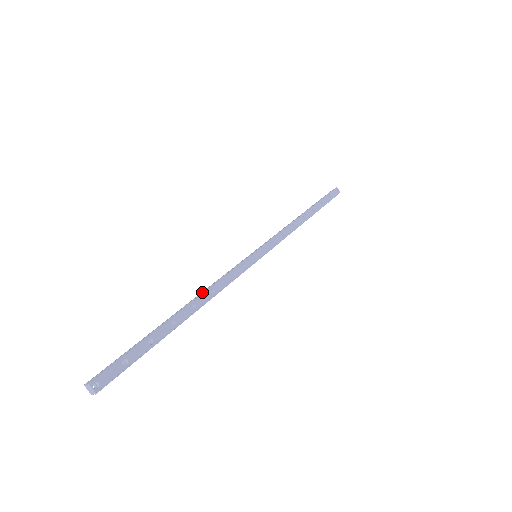
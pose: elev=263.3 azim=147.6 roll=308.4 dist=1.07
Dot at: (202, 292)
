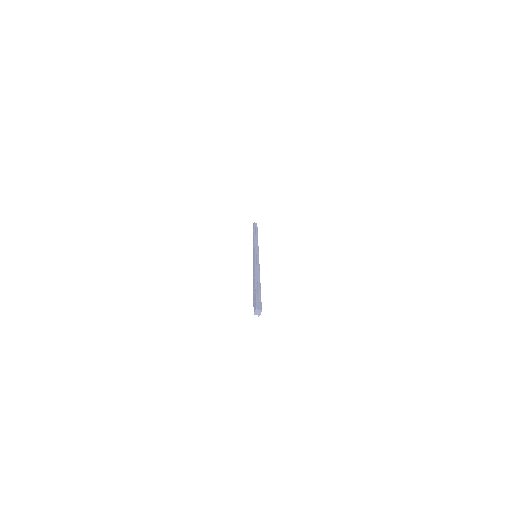
Dot at: (257, 271)
